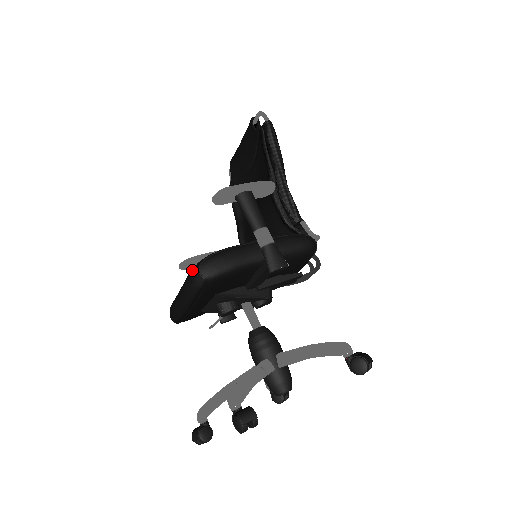
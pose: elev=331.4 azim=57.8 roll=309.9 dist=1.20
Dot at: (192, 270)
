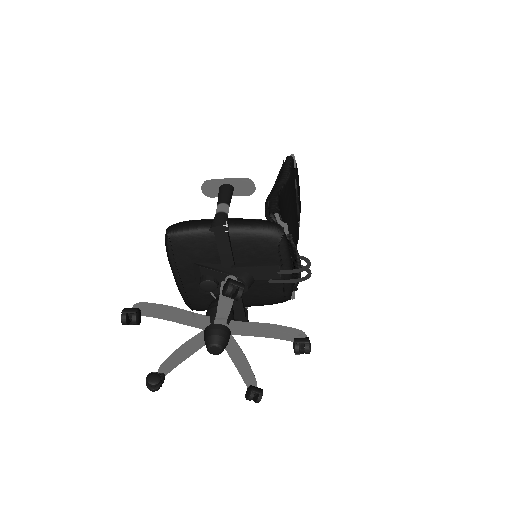
Dot at: occluded
